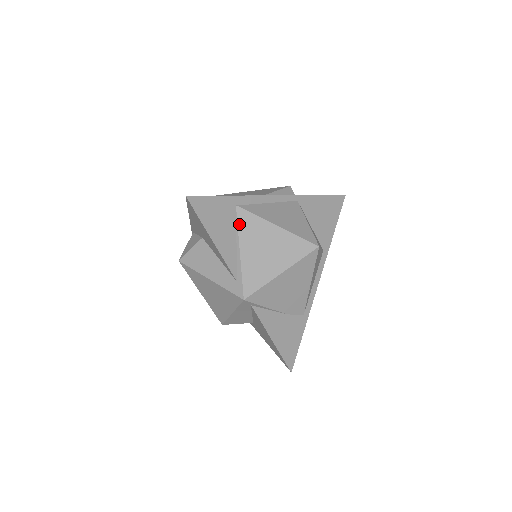
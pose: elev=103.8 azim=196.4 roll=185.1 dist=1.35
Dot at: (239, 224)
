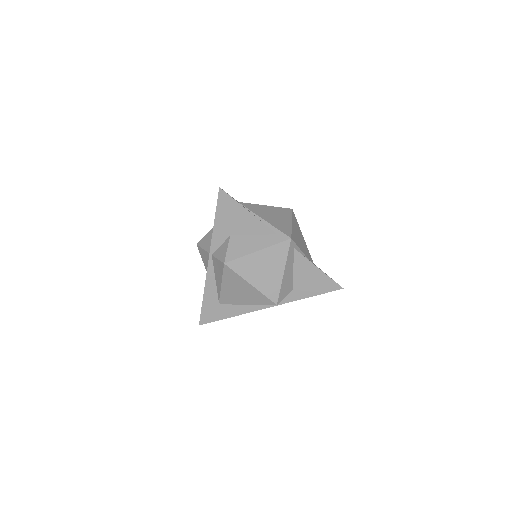
Dot at: (249, 209)
